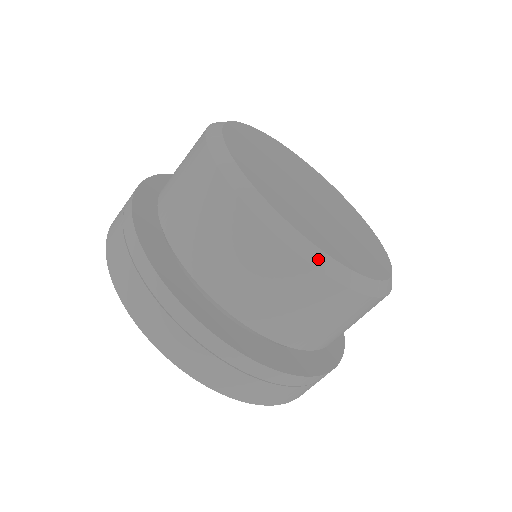
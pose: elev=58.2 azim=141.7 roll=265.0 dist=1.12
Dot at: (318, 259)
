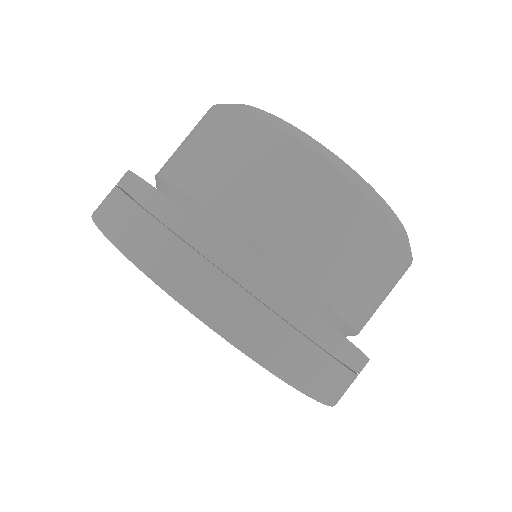
Dot at: (357, 179)
